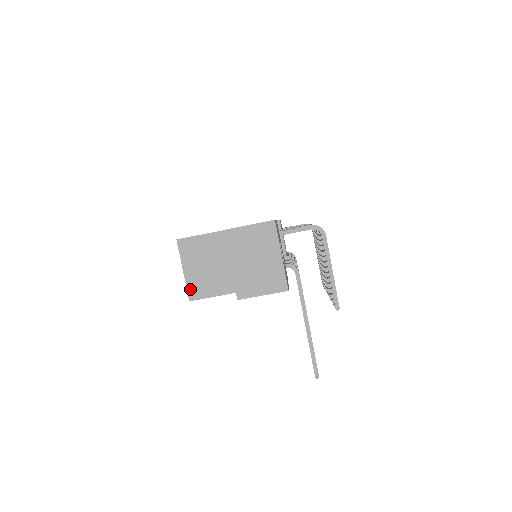
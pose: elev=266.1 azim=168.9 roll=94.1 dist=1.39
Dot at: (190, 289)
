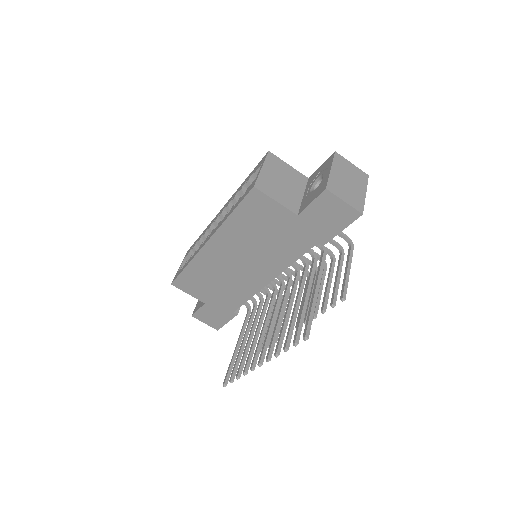
Dot at: (259, 181)
